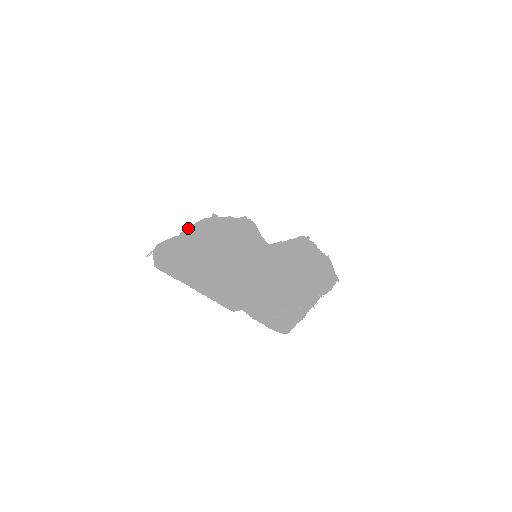
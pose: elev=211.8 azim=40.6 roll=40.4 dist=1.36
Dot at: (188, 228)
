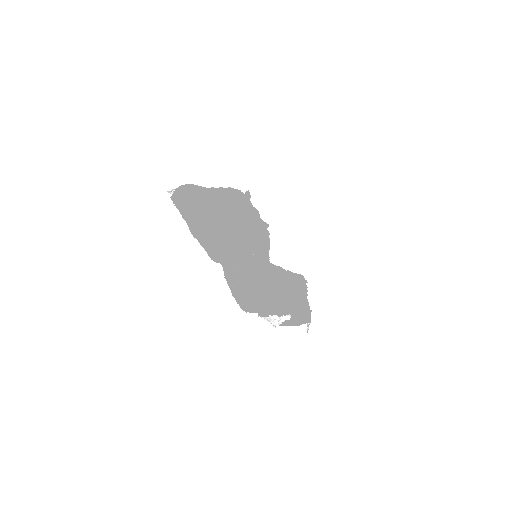
Dot at: (220, 187)
